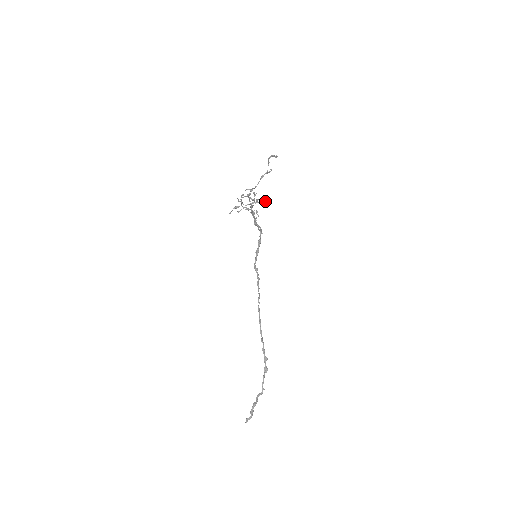
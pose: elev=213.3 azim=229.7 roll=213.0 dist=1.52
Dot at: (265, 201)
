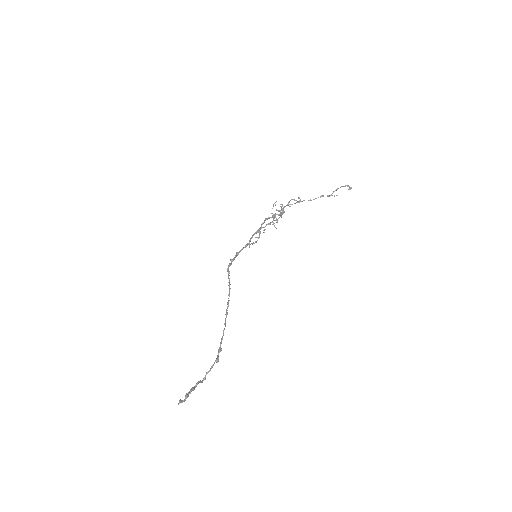
Dot at: (277, 222)
